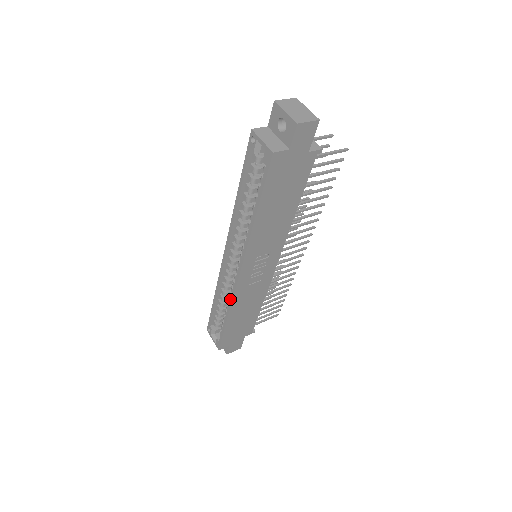
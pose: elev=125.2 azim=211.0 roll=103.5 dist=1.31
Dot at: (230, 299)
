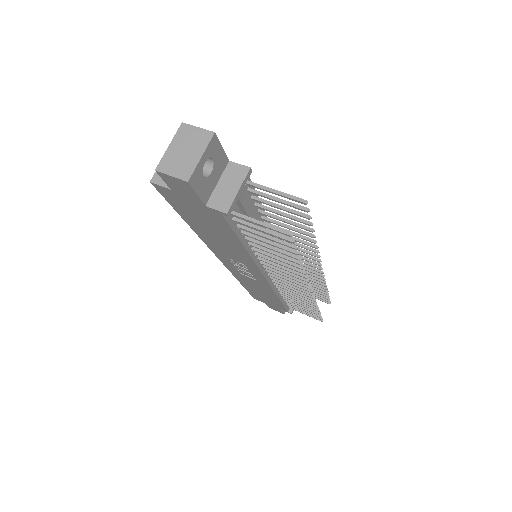
Dot at: occluded
